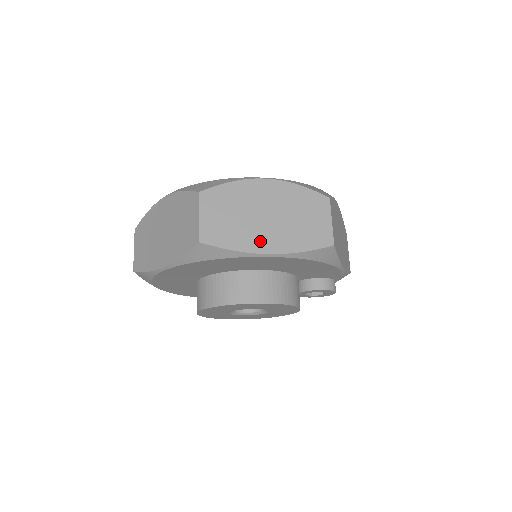
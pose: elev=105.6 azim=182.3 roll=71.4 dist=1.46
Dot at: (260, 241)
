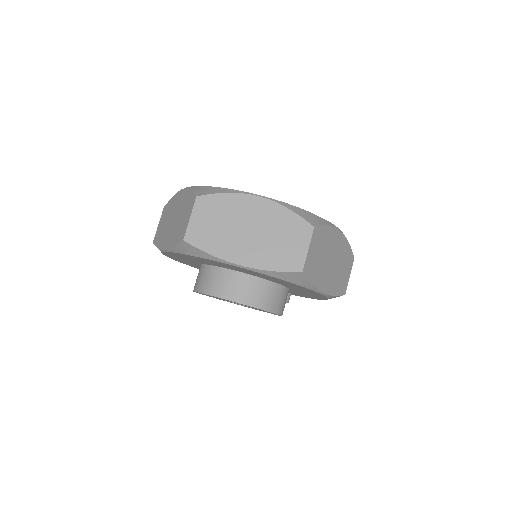
Dot at: (324, 281)
